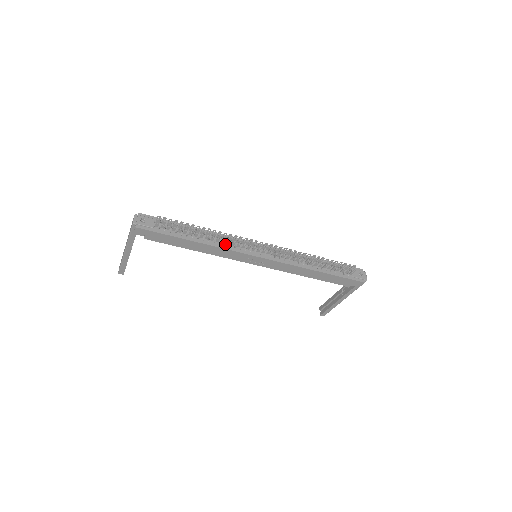
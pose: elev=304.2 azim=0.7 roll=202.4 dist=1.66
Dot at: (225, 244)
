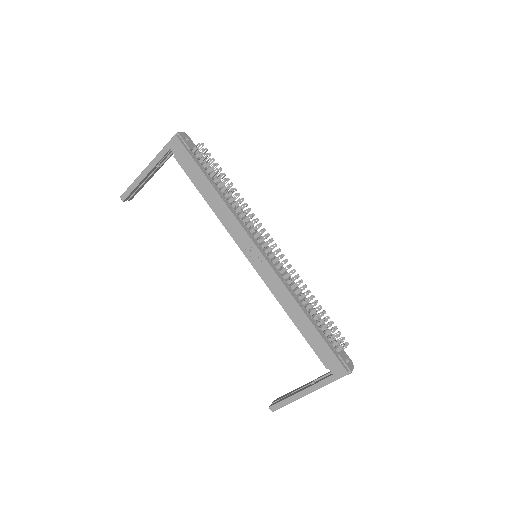
Dot at: (238, 215)
